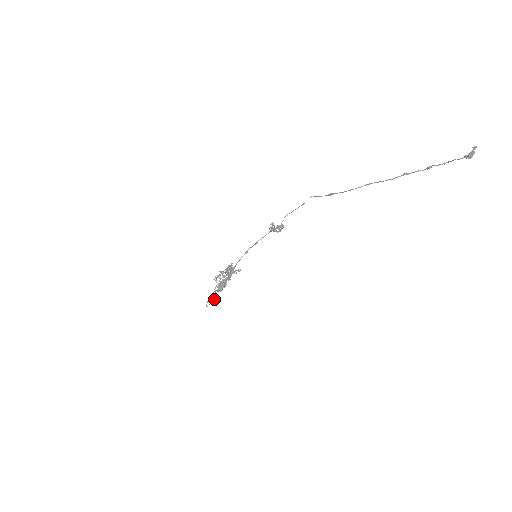
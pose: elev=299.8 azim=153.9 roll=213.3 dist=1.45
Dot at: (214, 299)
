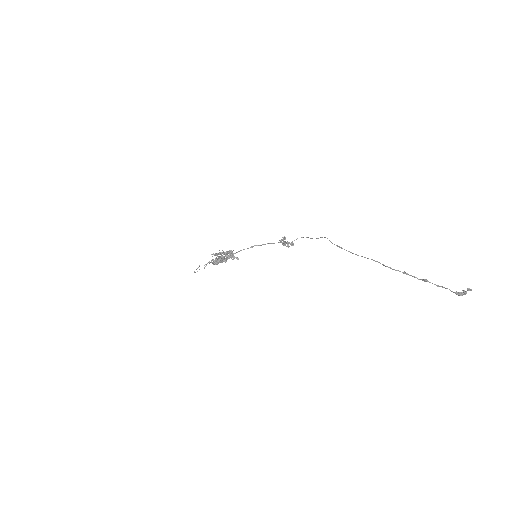
Dot at: occluded
